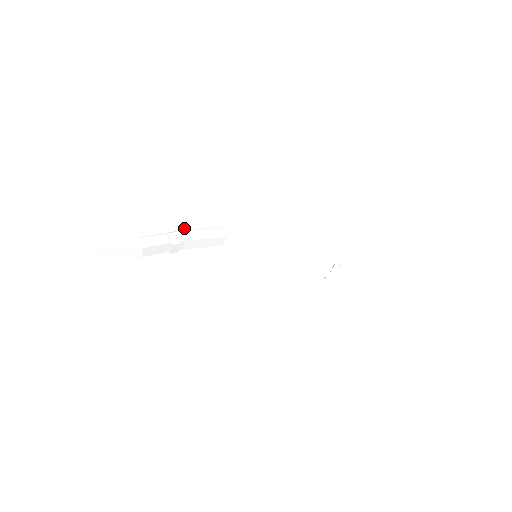
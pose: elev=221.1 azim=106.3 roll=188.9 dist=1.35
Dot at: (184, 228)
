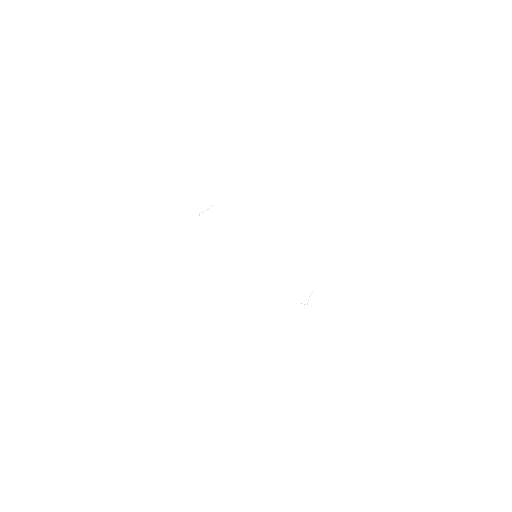
Dot at: occluded
